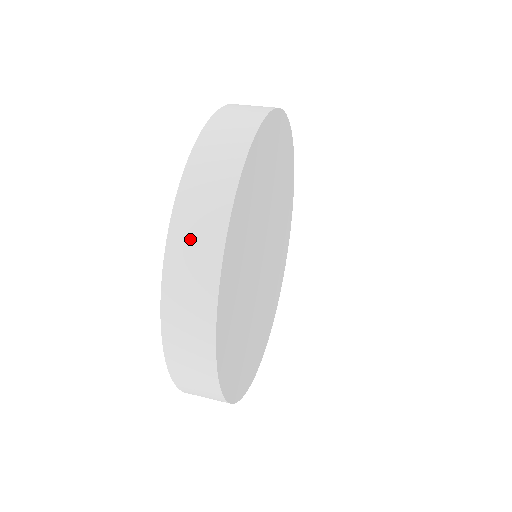
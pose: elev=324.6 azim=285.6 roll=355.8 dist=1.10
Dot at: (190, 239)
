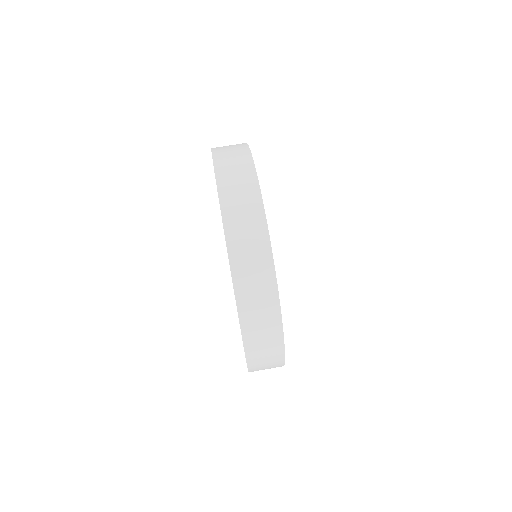
Dot at: (247, 259)
